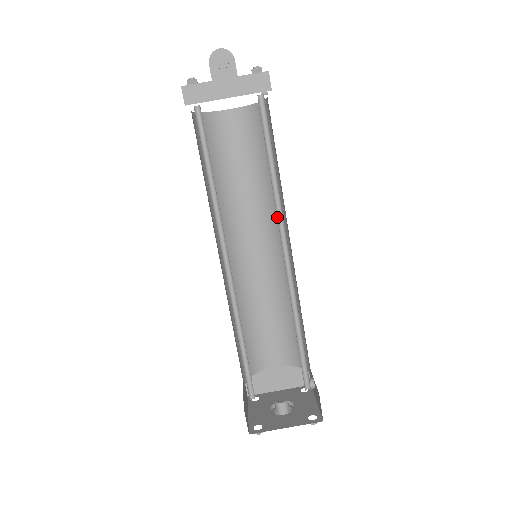
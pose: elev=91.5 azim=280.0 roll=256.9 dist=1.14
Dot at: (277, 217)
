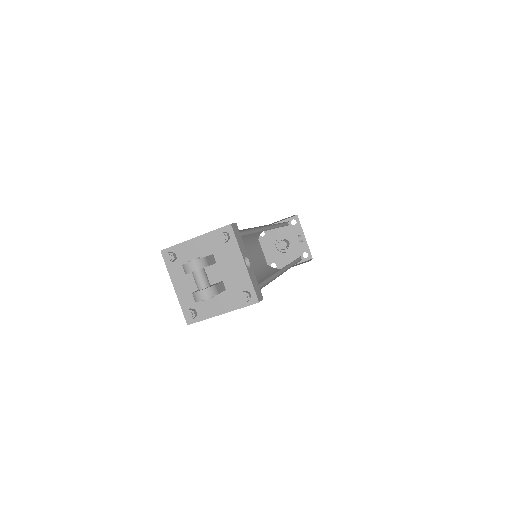
Dot at: (274, 274)
